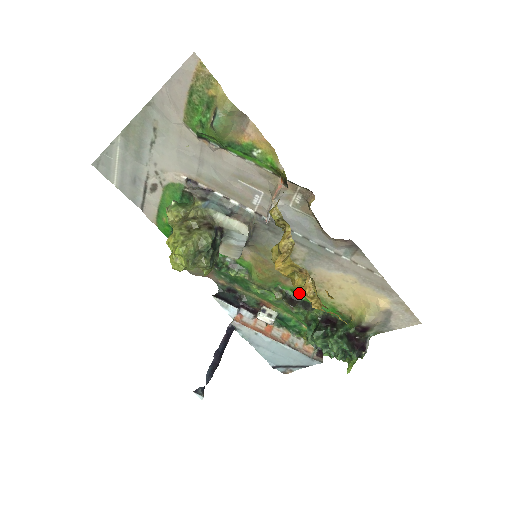
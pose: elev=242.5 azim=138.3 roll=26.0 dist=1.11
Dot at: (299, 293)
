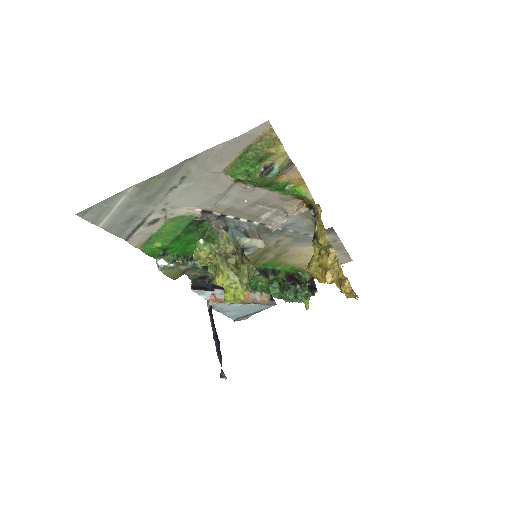
Dot at: (269, 265)
